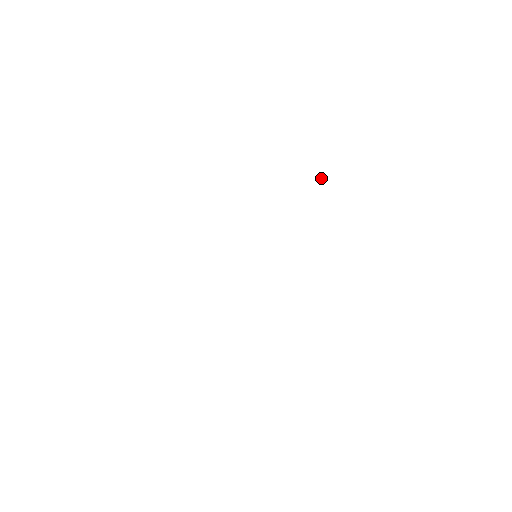
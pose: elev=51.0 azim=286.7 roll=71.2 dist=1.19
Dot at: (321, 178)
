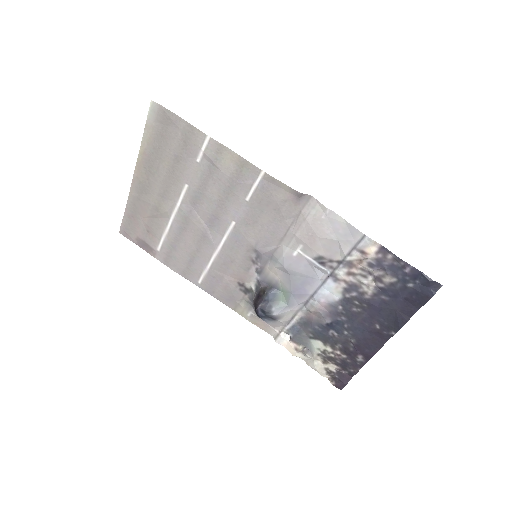
Dot at: (288, 341)
